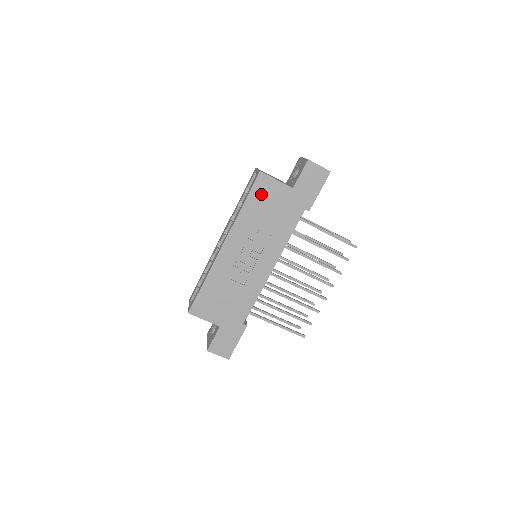
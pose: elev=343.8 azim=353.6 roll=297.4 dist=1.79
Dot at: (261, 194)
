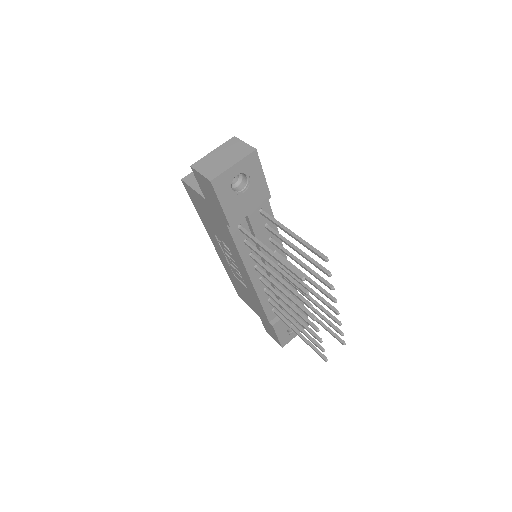
Dot at: (197, 203)
